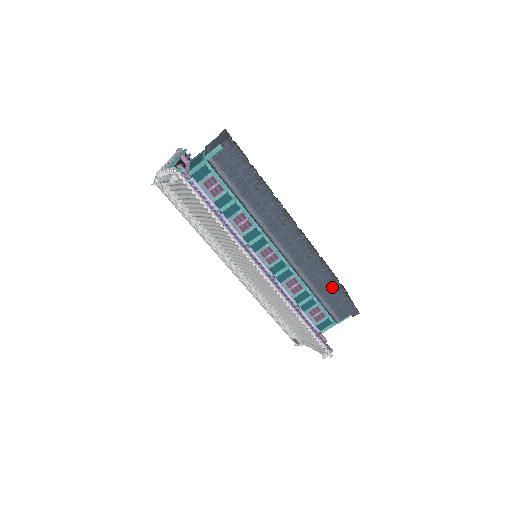
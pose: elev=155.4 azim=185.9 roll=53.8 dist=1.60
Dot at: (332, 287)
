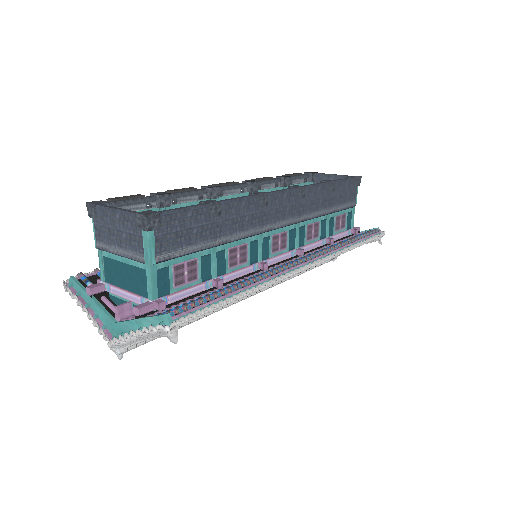
Dot at: (334, 189)
